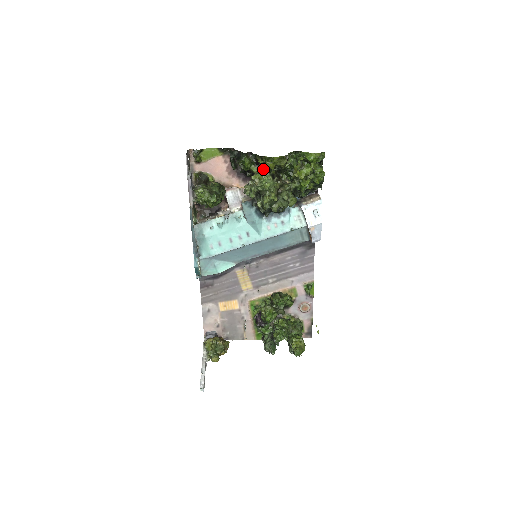
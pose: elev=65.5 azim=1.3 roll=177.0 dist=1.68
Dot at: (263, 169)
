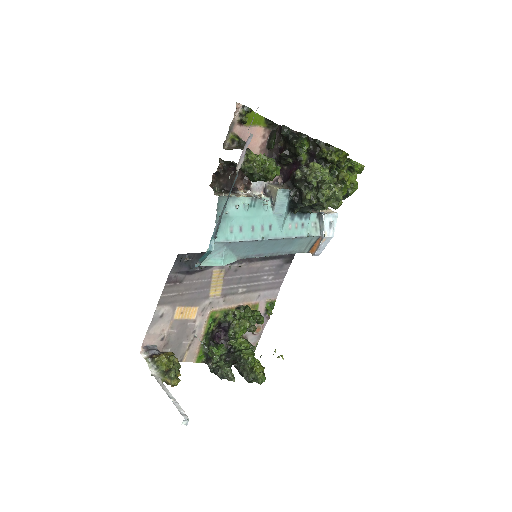
Dot at: (317, 160)
